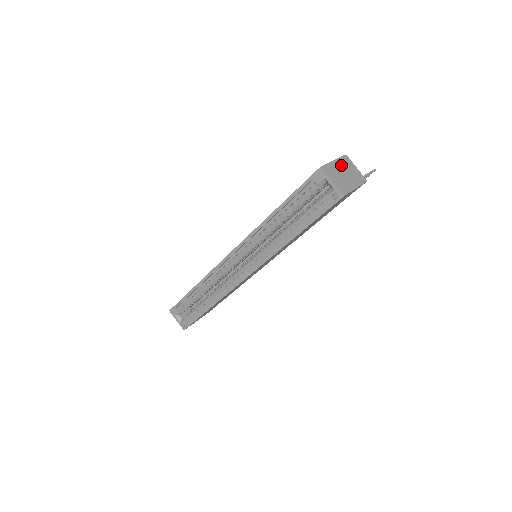
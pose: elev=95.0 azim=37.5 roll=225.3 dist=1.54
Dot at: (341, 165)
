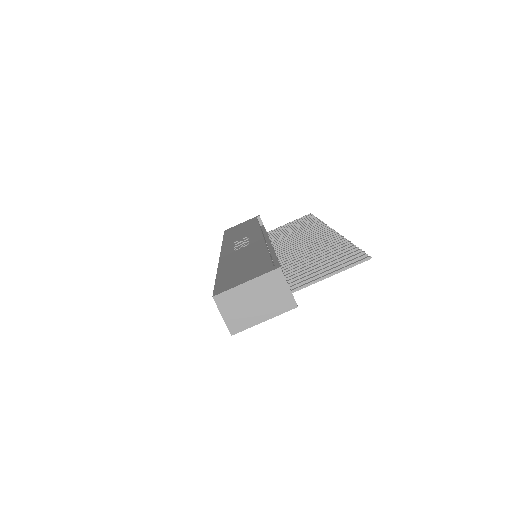
Dot at: (257, 288)
